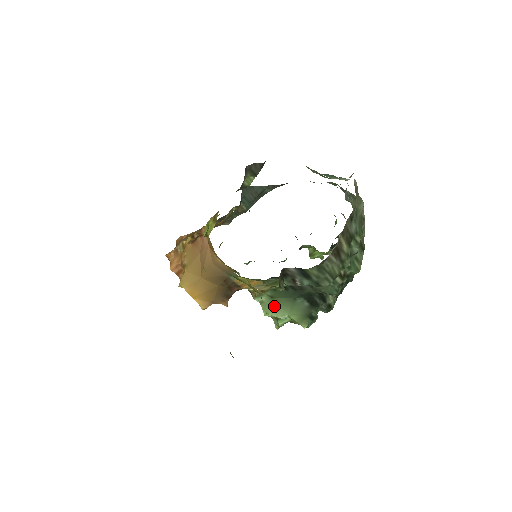
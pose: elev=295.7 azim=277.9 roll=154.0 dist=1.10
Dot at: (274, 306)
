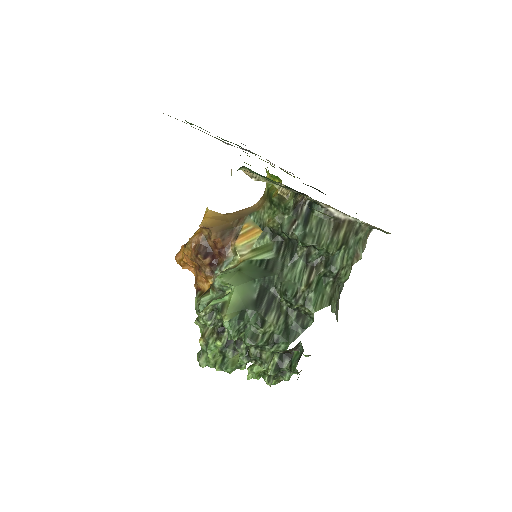
Dot at: (234, 275)
